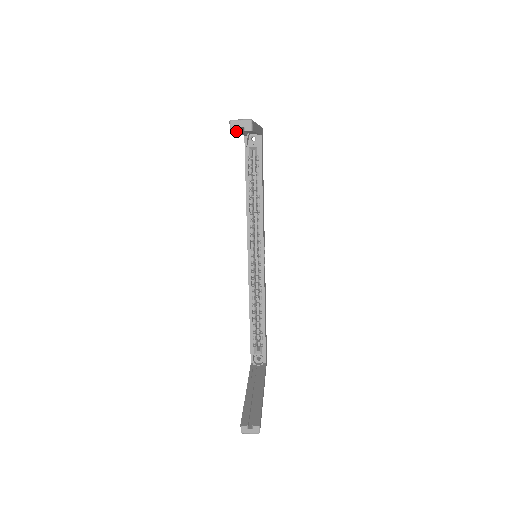
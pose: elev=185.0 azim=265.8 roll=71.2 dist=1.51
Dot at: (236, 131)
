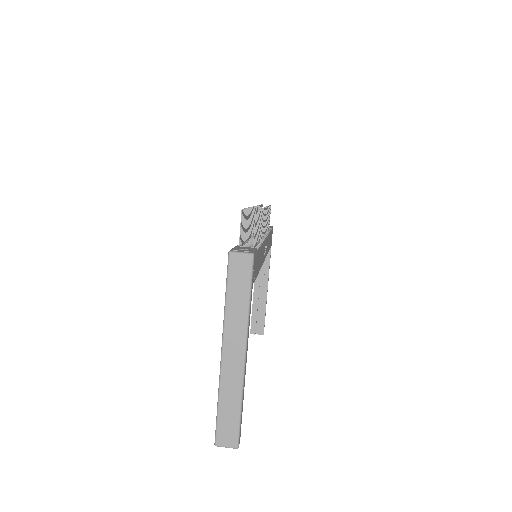
Dot at: occluded
